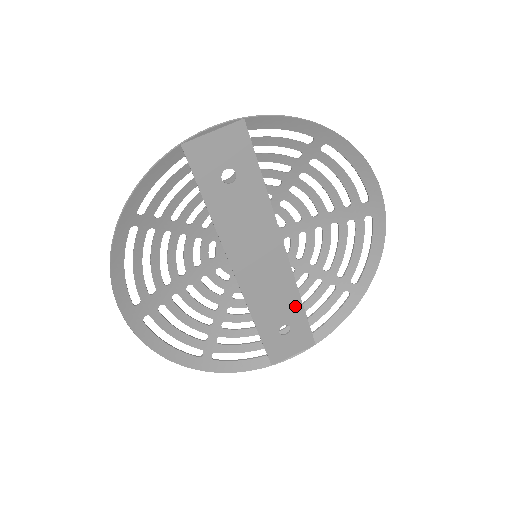
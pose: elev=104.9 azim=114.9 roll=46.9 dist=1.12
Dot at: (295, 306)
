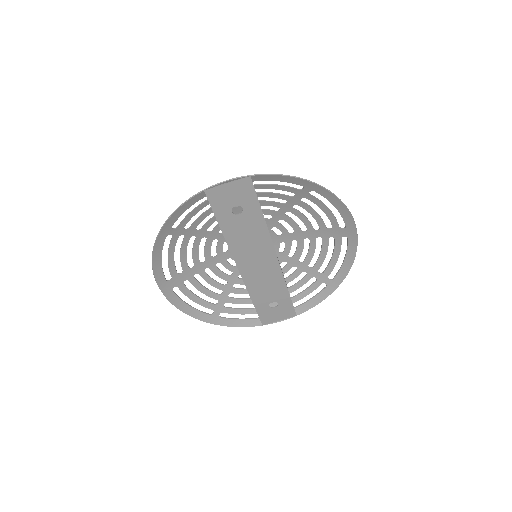
Dot at: (282, 291)
